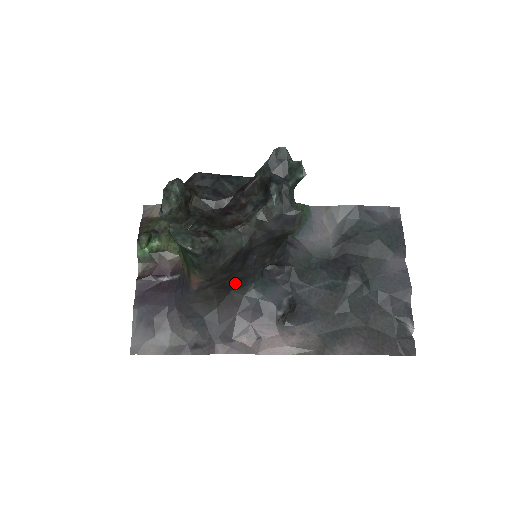
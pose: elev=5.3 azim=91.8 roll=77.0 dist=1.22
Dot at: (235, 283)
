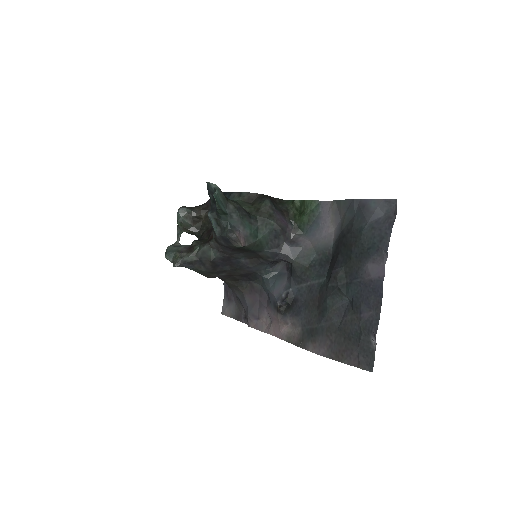
Dot at: (248, 276)
